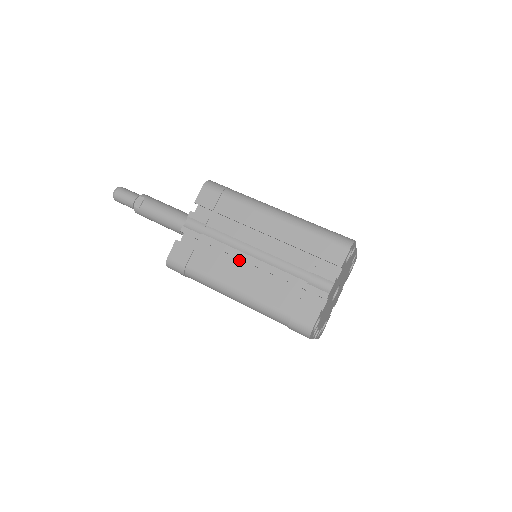
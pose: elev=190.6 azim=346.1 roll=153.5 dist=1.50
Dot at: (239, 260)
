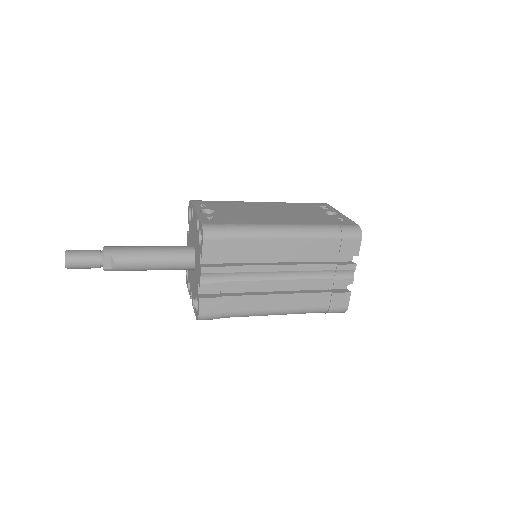
Dot at: occluded
